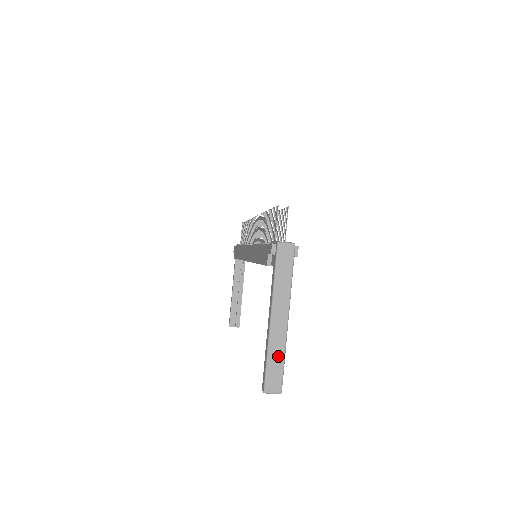
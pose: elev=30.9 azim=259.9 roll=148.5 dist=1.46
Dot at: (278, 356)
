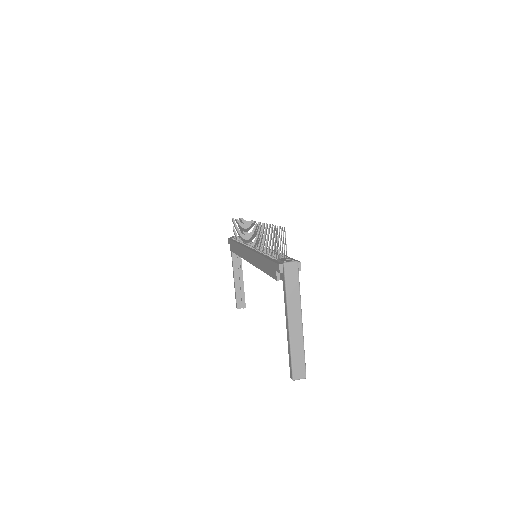
Dot at: (299, 351)
